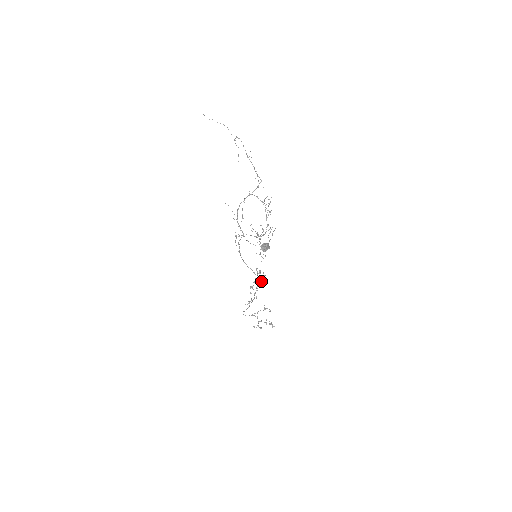
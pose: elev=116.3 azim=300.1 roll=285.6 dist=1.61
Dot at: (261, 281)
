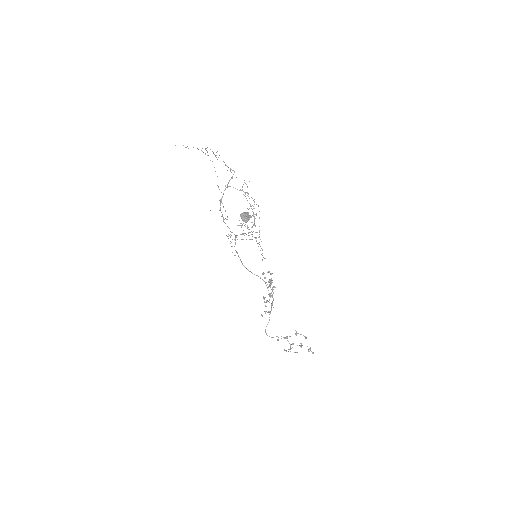
Dot at: (270, 282)
